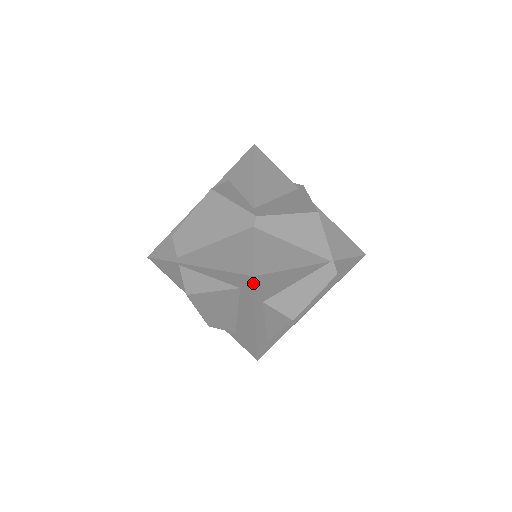
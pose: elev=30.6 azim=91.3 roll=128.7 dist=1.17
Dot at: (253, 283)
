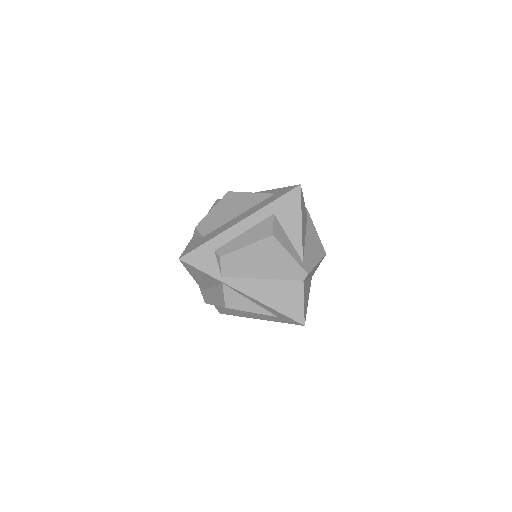
Dot at: occluded
